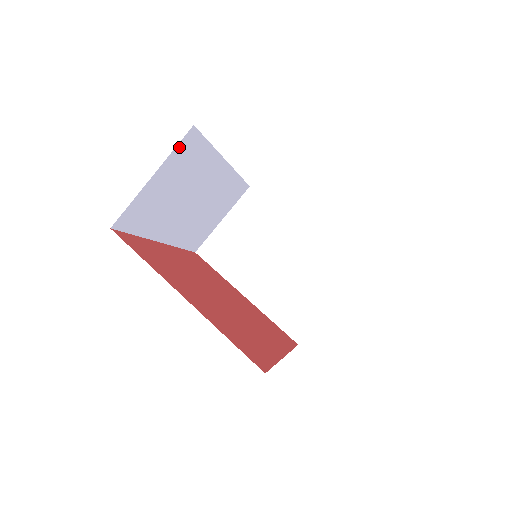
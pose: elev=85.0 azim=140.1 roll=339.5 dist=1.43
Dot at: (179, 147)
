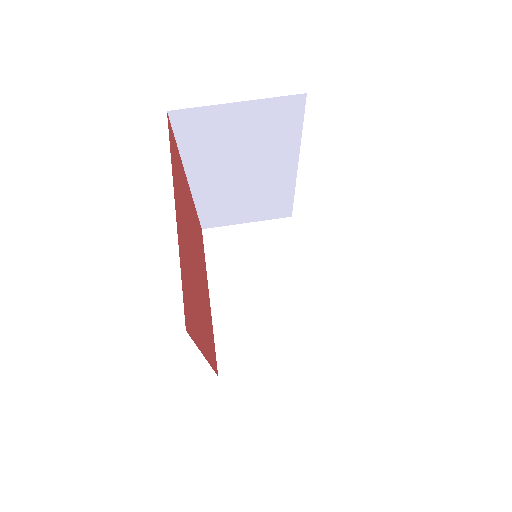
Dot at: (280, 101)
